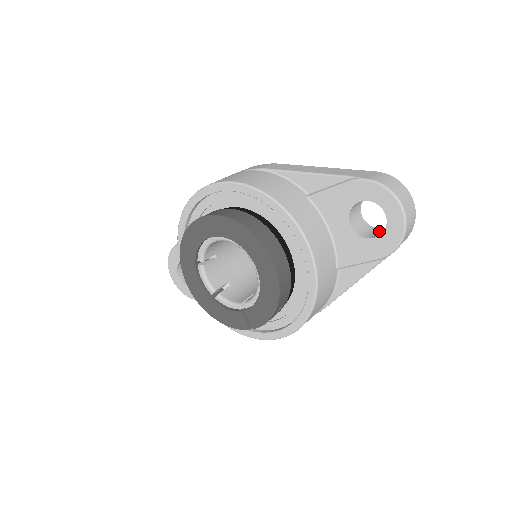
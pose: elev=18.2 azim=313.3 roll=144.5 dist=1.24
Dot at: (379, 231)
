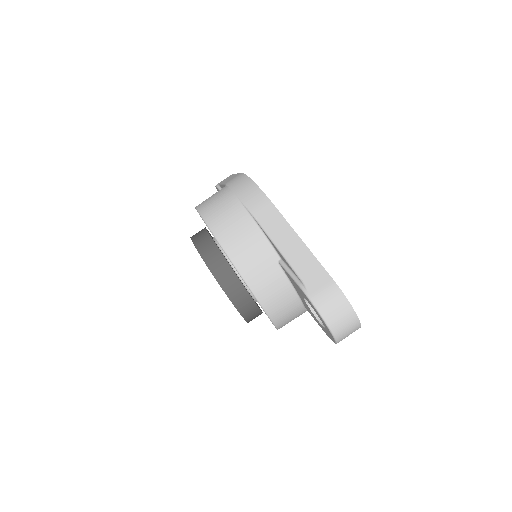
Dot at: occluded
